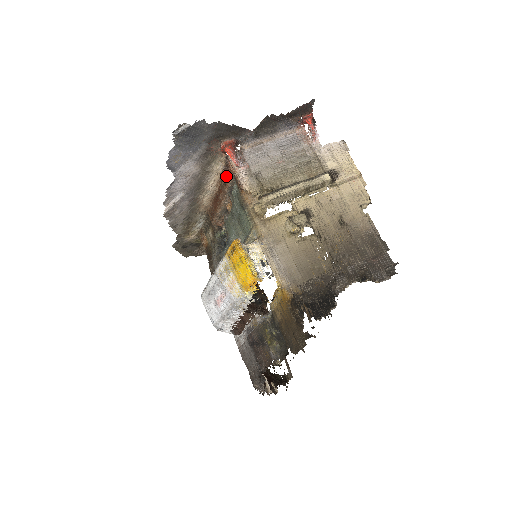
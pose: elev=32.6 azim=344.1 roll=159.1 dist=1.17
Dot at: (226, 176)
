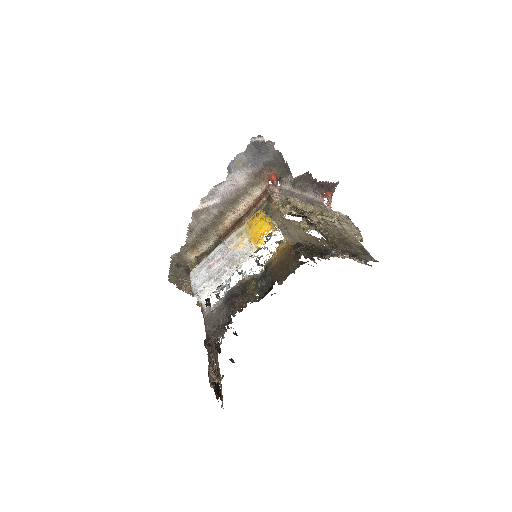
Dot at: (259, 200)
